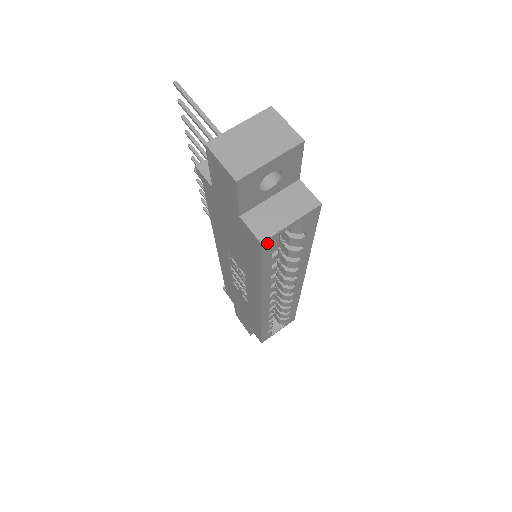
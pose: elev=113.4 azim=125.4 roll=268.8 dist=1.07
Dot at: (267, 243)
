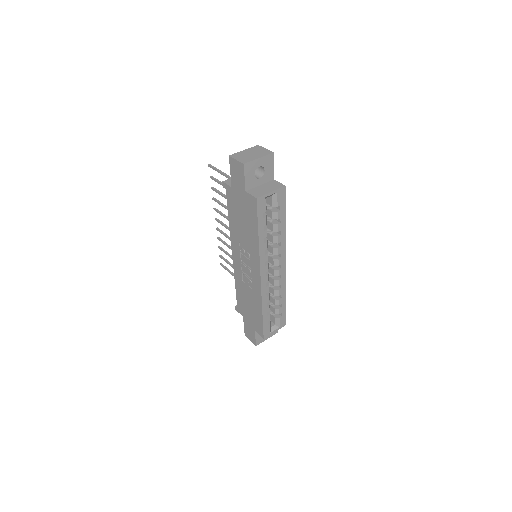
Dot at: (260, 201)
